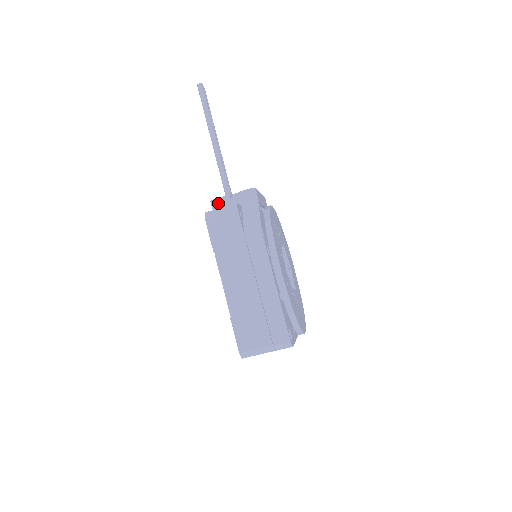
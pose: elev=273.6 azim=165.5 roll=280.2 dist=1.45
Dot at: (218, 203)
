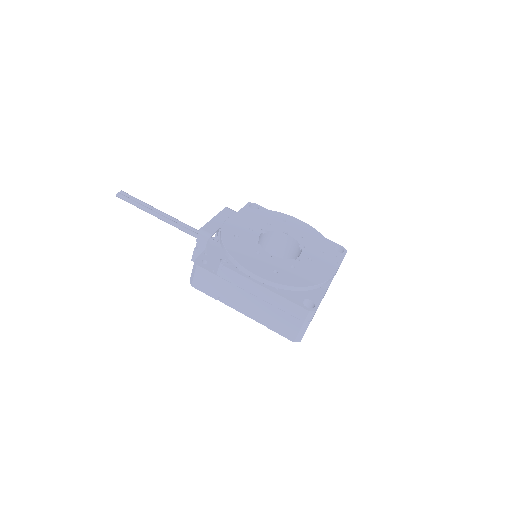
Dot at: occluded
